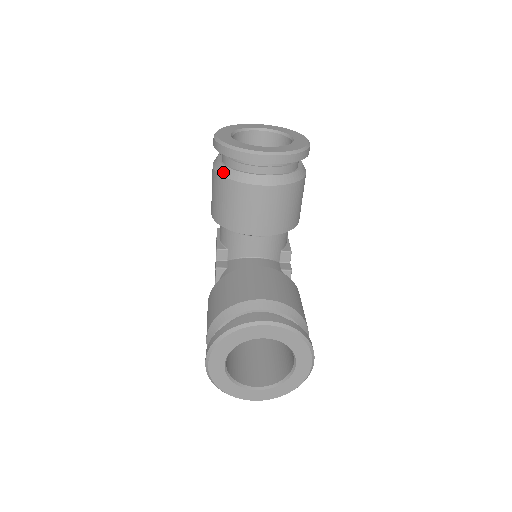
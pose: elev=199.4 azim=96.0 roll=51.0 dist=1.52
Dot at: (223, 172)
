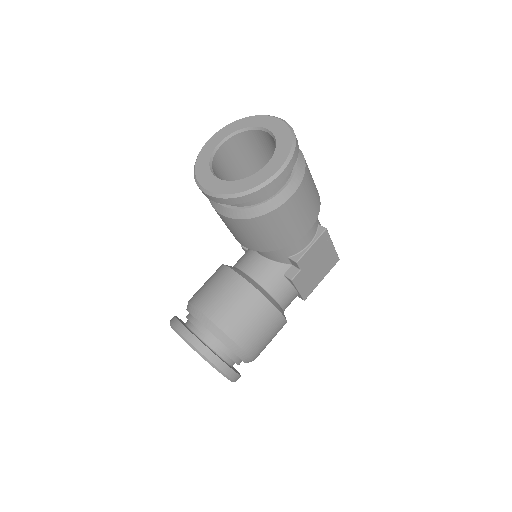
Dot at: occluded
